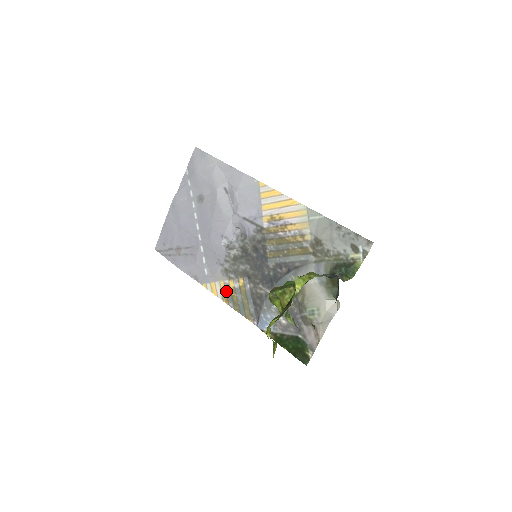
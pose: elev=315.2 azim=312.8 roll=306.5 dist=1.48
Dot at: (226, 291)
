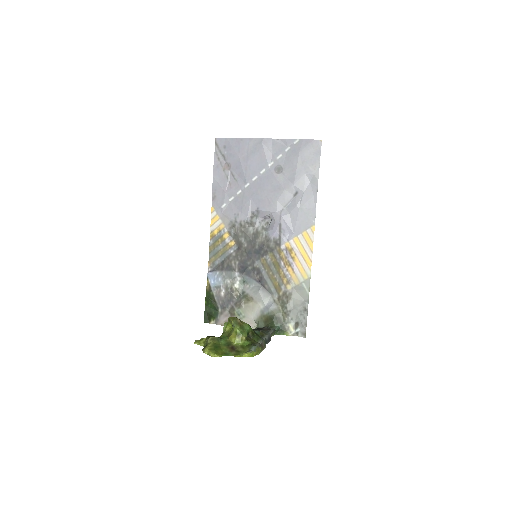
Dot at: (219, 233)
